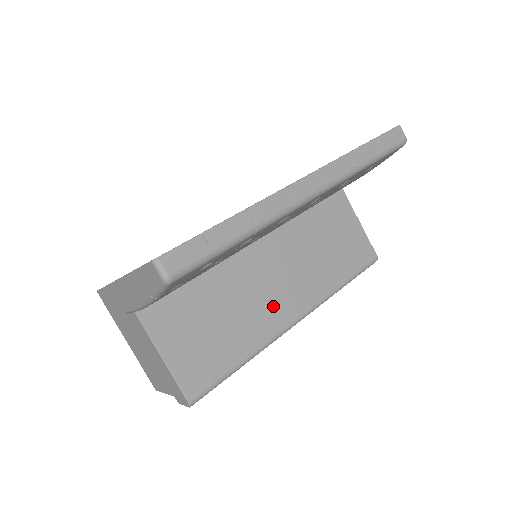
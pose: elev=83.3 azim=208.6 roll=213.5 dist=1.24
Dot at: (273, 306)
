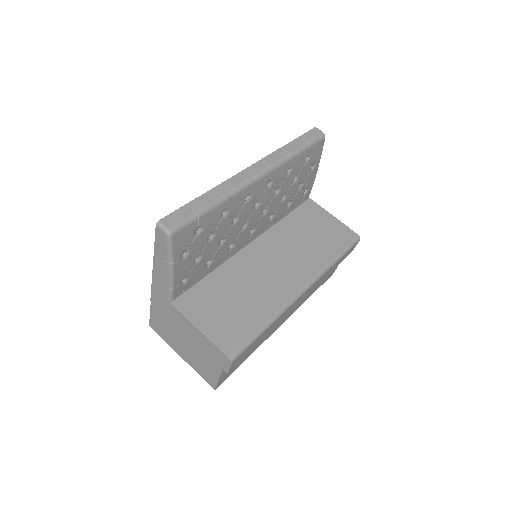
Dot at: (279, 282)
